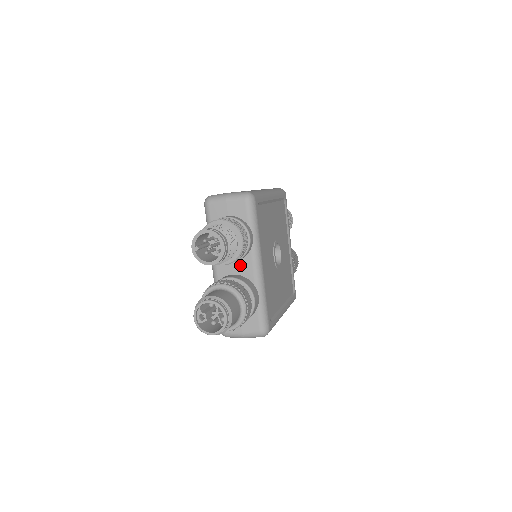
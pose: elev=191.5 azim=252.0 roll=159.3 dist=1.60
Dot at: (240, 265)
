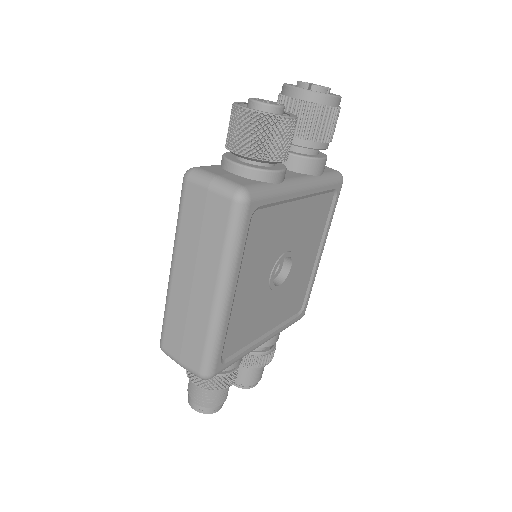
Dot at: occluded
